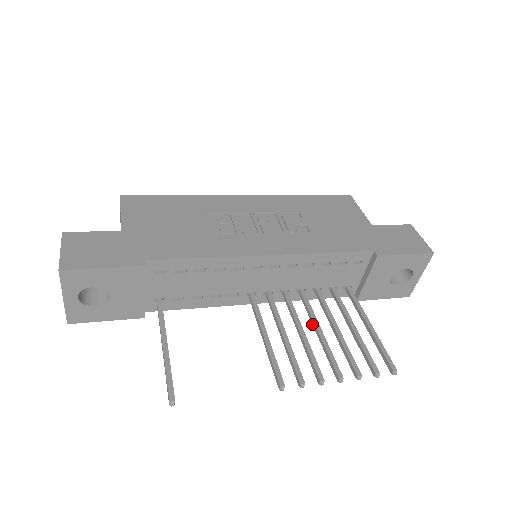
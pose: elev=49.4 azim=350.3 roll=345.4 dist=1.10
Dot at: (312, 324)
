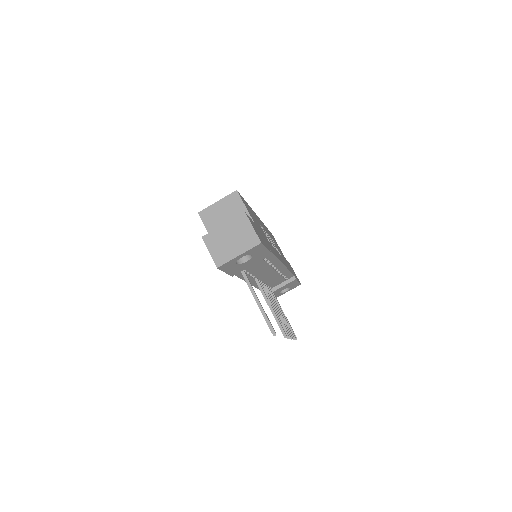
Dot at: occluded
